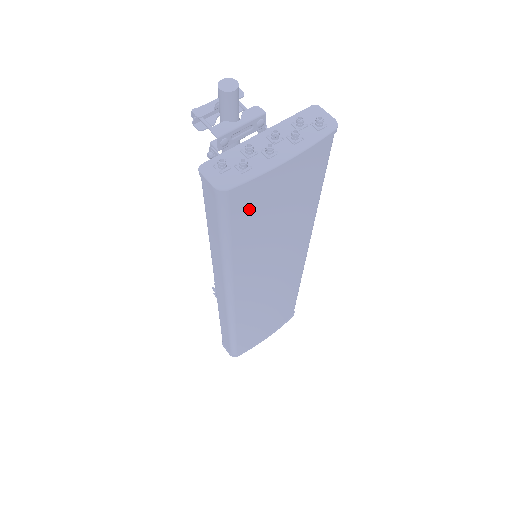
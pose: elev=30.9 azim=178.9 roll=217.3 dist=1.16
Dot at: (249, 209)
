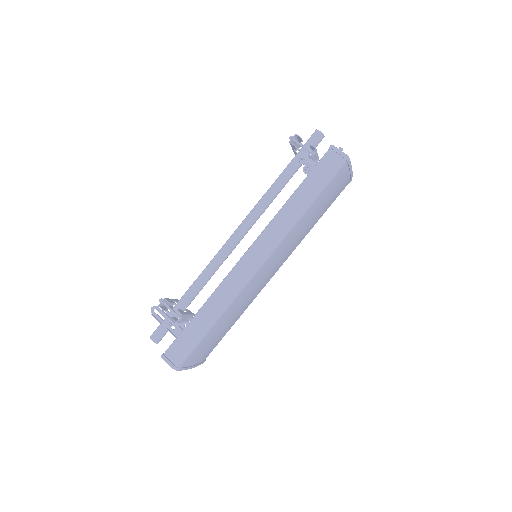
Dot at: (334, 184)
